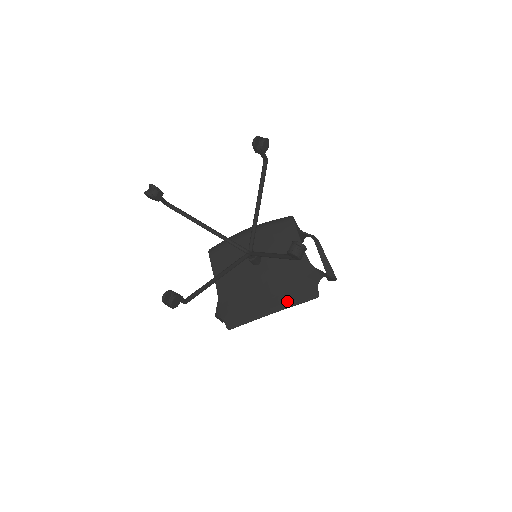
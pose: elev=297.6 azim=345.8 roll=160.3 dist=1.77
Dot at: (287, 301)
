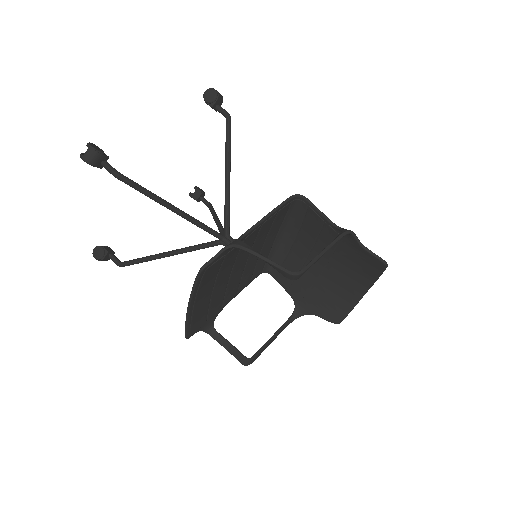
Dot at: occluded
